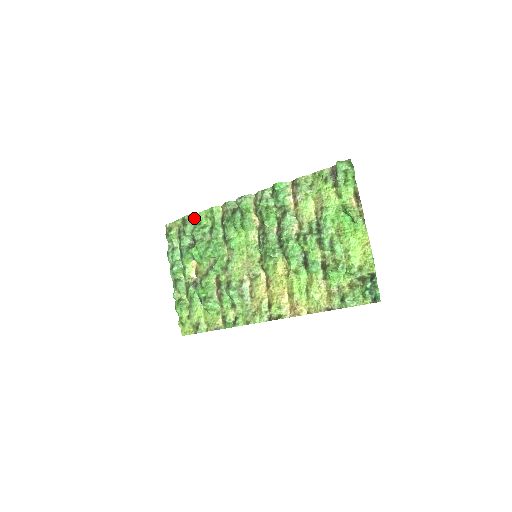
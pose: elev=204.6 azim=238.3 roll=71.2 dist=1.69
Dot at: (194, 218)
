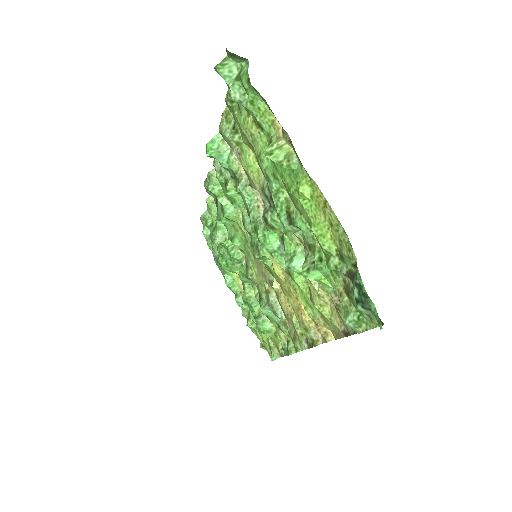
Dot at: (206, 218)
